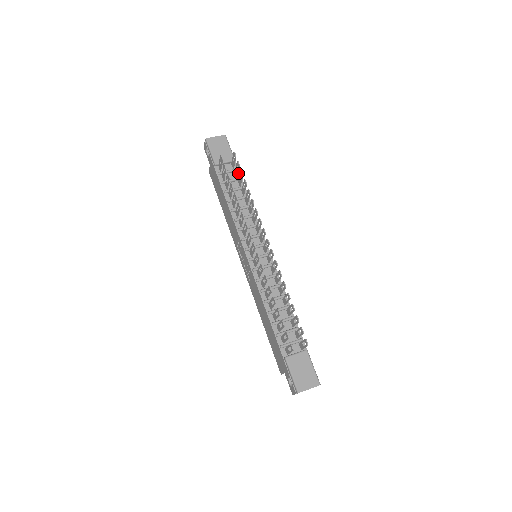
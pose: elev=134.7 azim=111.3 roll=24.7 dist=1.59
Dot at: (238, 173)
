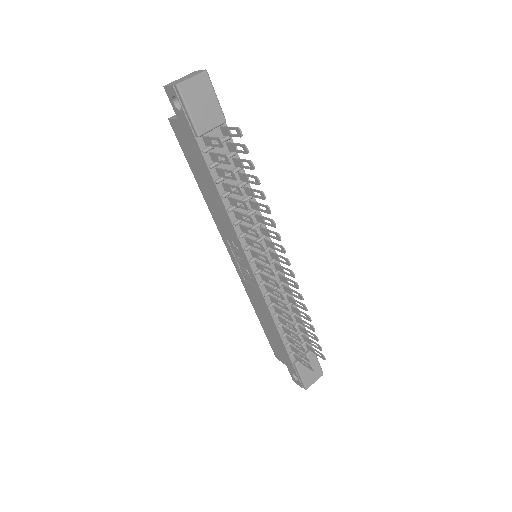
Dot at: (231, 142)
